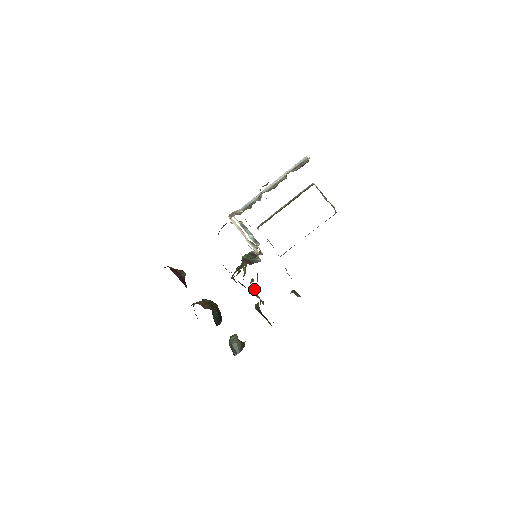
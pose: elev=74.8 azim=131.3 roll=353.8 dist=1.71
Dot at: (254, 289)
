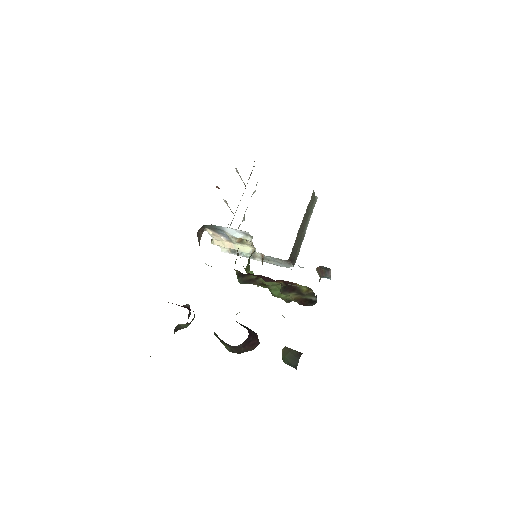
Dot at: occluded
